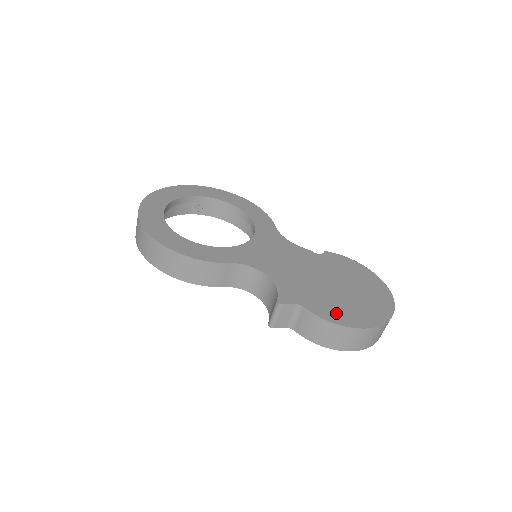
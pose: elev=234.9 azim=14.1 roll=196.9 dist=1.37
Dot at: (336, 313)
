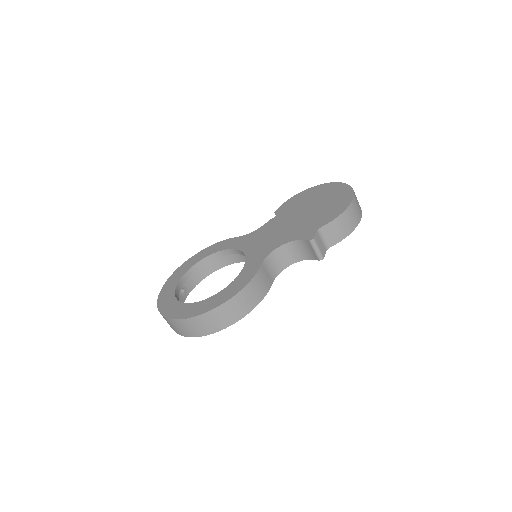
Dot at: (334, 211)
